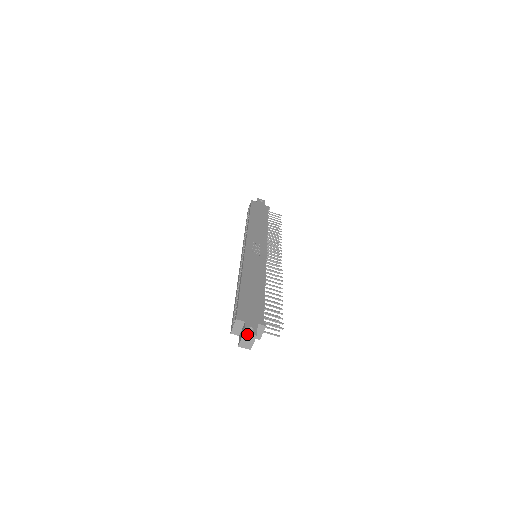
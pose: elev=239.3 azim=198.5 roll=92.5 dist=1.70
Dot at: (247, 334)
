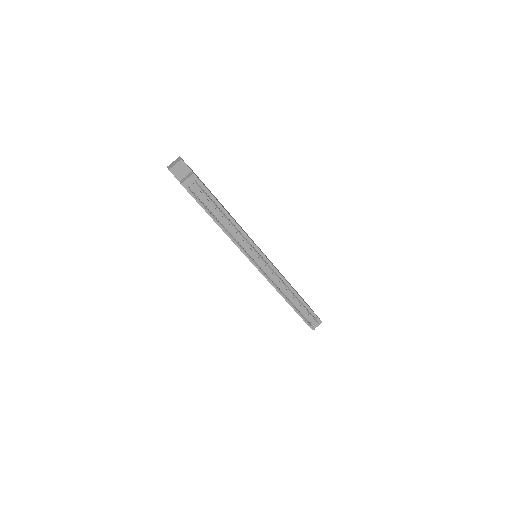
Dot at: (179, 158)
